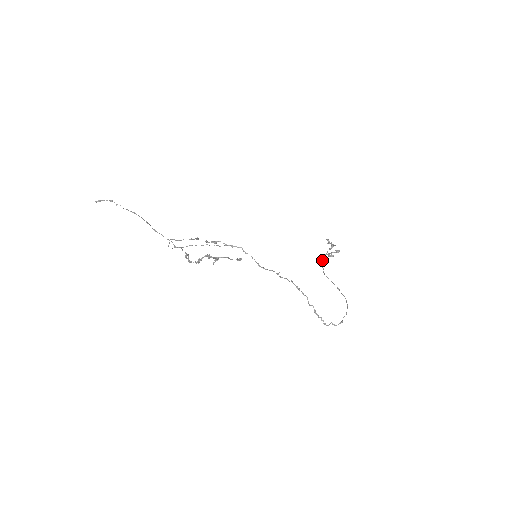
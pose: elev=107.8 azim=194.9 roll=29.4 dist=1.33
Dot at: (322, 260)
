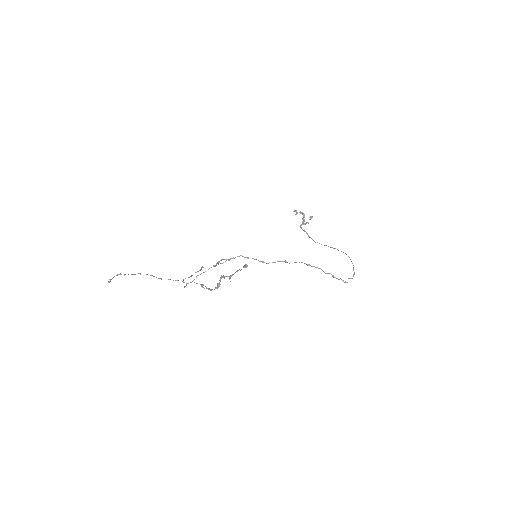
Dot at: (305, 231)
